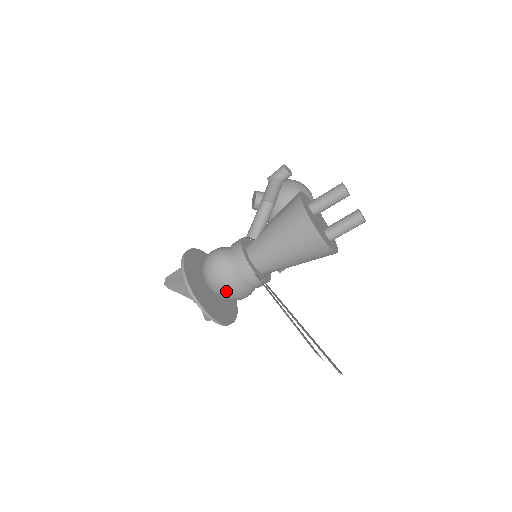
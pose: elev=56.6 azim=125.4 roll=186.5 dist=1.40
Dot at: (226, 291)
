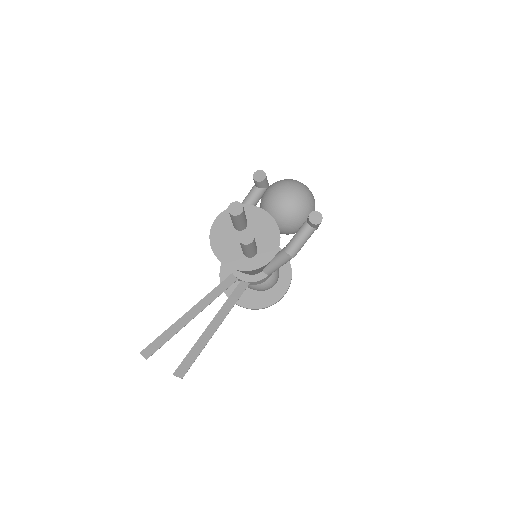
Dot at: occluded
